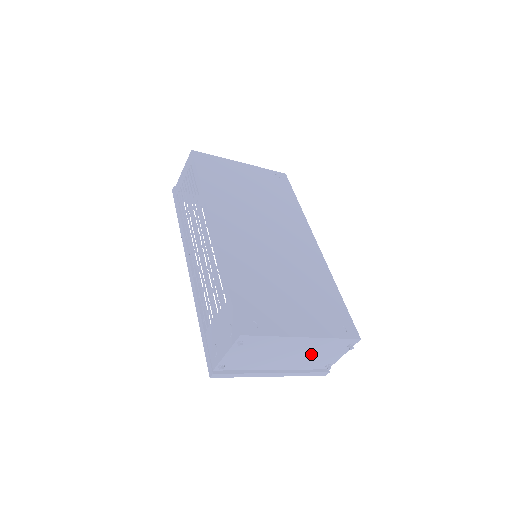
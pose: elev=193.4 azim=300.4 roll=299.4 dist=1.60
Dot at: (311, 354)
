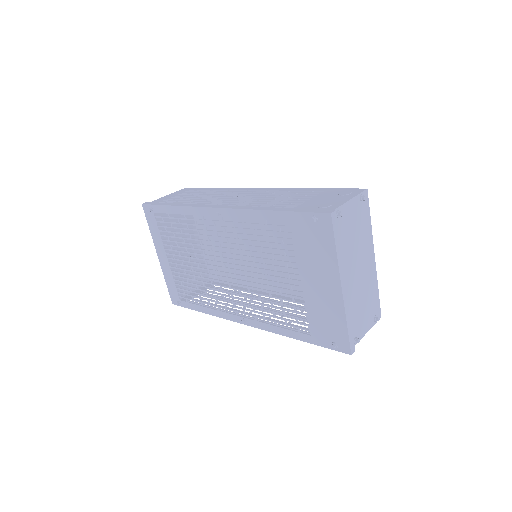
Dot at: (362, 294)
